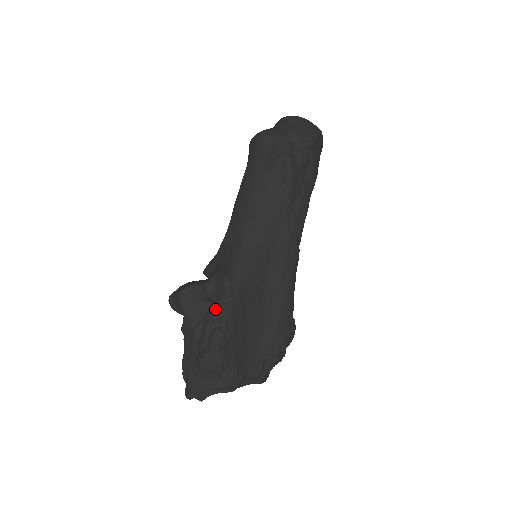
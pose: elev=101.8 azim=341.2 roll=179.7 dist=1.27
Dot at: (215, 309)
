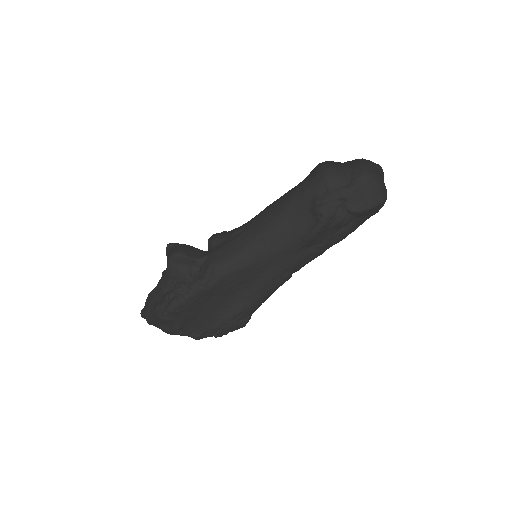
Dot at: (188, 283)
